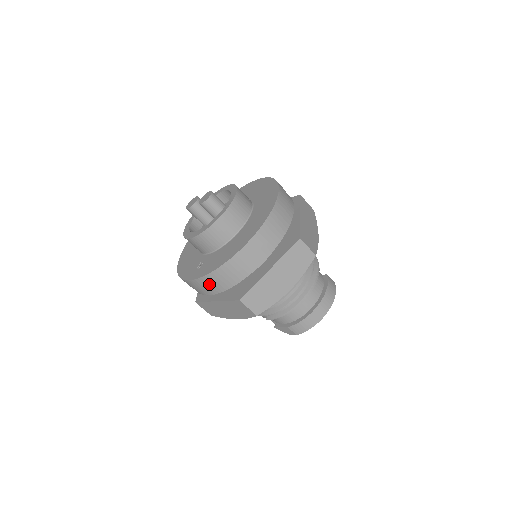
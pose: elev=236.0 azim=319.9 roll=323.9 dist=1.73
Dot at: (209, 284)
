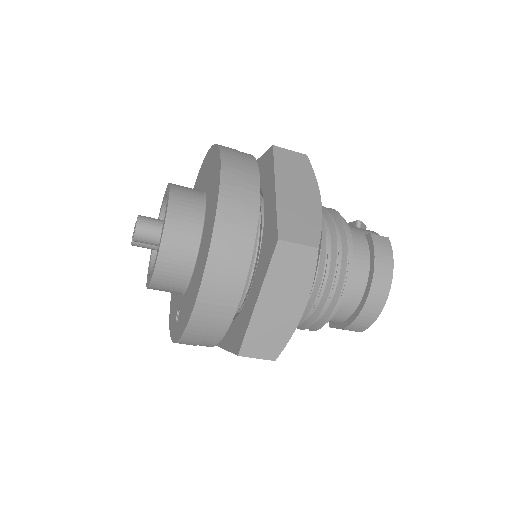
Dot at: (193, 344)
